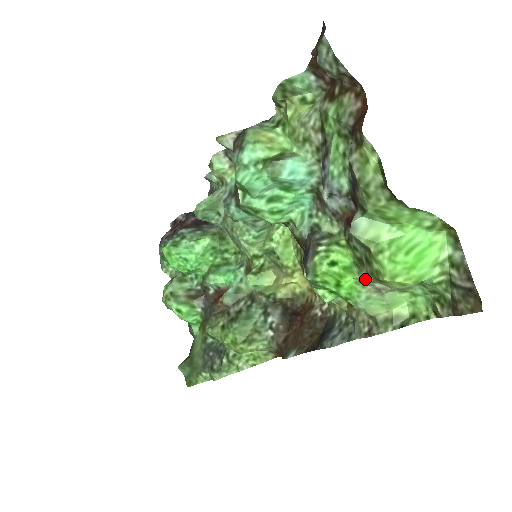
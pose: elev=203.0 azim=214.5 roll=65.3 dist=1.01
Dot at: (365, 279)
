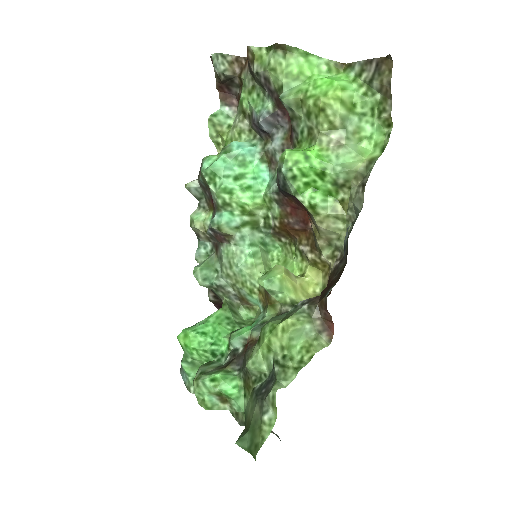
Dot at: (321, 137)
